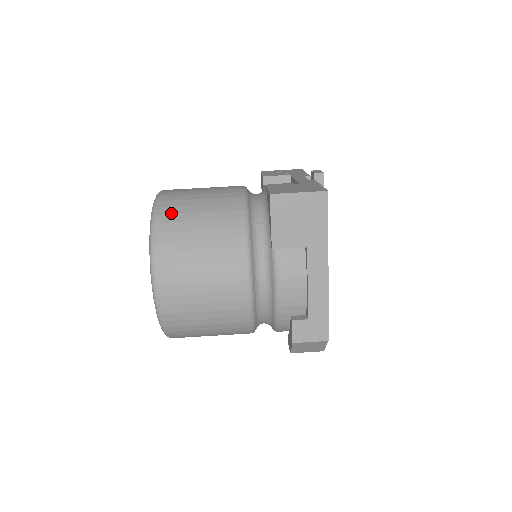
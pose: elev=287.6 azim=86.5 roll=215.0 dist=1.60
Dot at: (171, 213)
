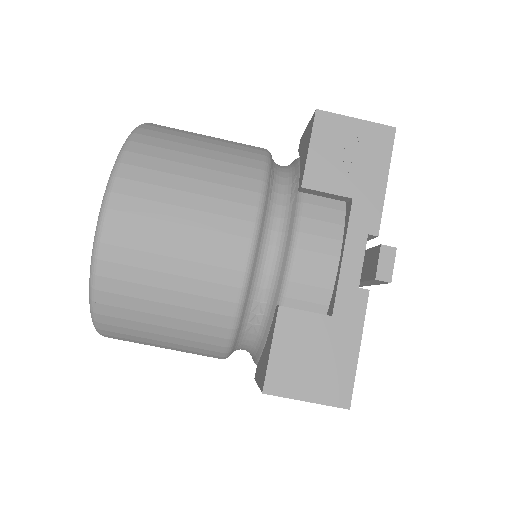
Dot at: (120, 294)
